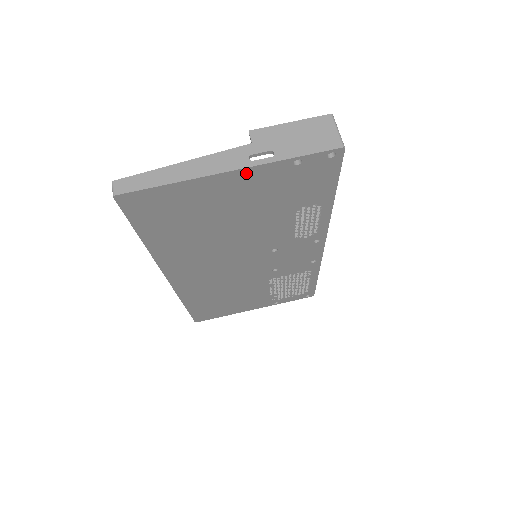
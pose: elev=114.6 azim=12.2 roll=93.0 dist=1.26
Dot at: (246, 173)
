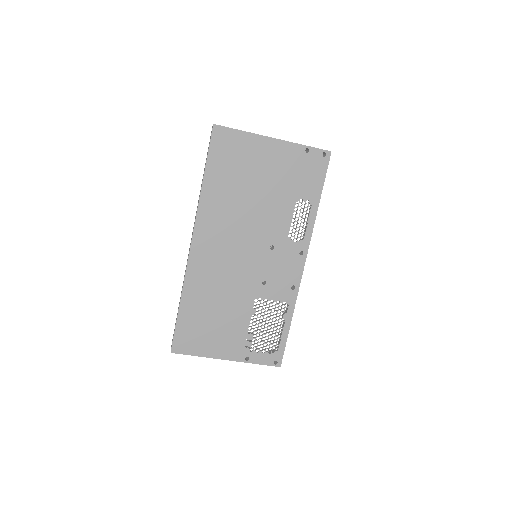
Dot at: (281, 145)
